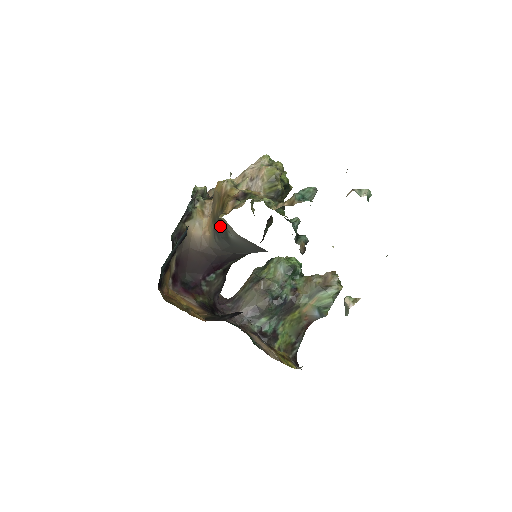
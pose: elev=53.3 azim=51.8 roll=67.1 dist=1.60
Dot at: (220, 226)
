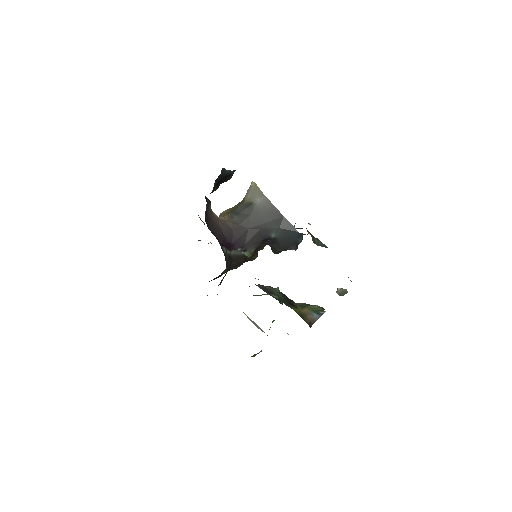
Dot at: (240, 207)
